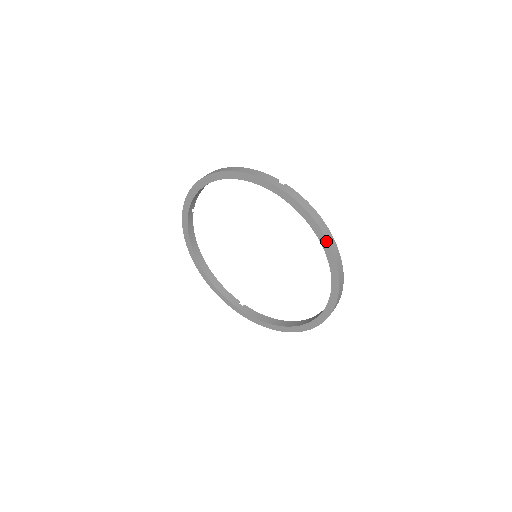
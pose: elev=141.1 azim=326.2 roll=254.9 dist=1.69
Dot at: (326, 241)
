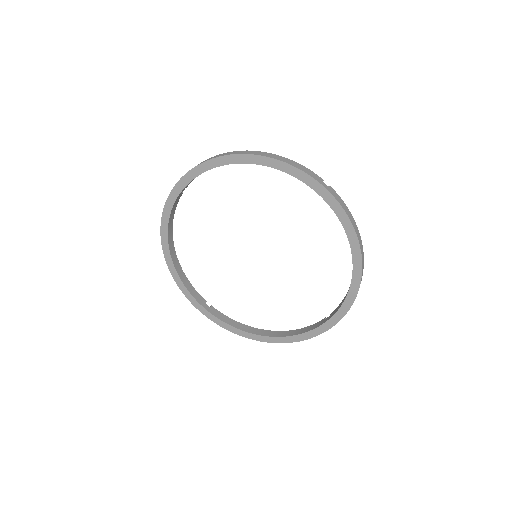
Dot at: (360, 255)
